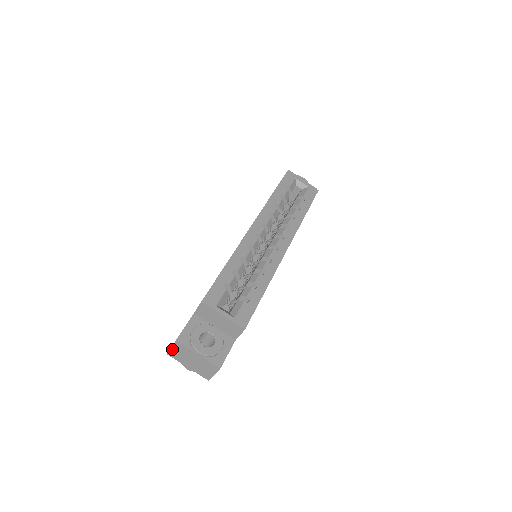
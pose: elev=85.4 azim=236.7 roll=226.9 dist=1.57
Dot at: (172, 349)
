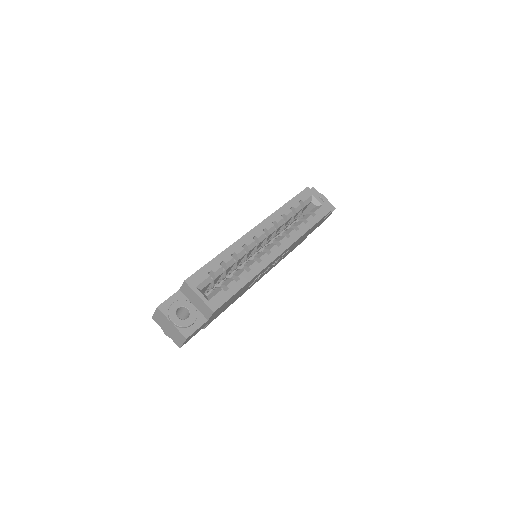
Dot at: (155, 314)
